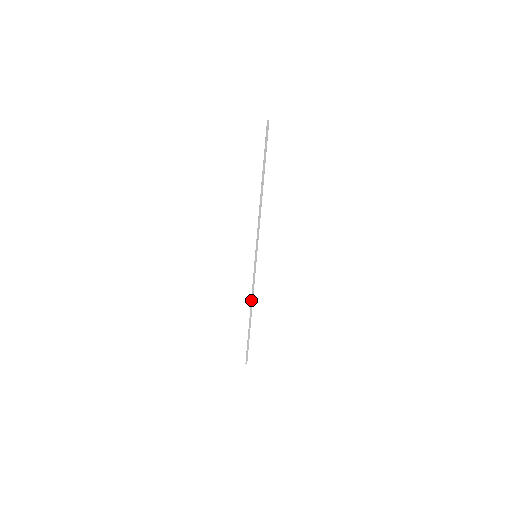
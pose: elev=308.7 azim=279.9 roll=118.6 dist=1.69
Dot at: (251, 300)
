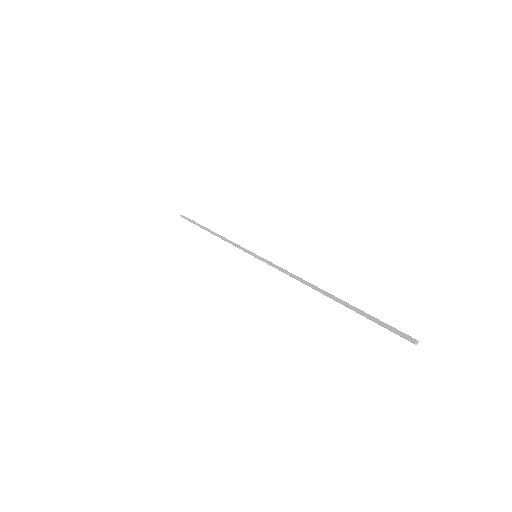
Dot at: (300, 279)
